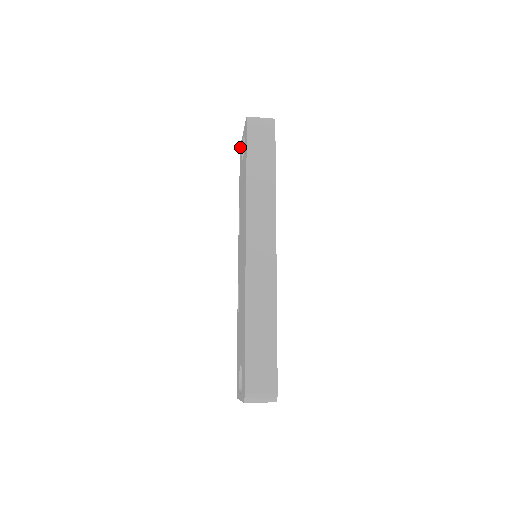
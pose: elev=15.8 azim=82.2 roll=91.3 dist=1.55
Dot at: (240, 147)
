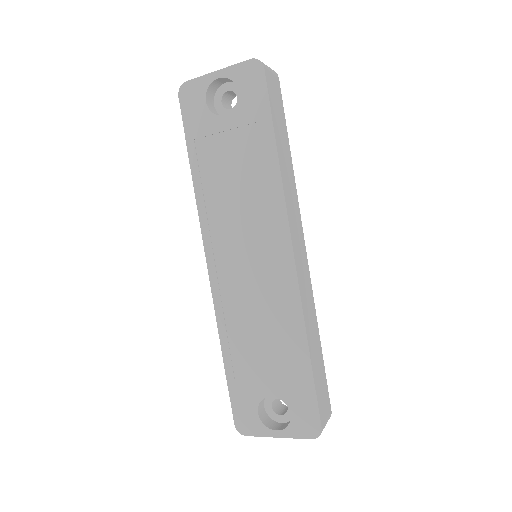
Dot at: (183, 86)
